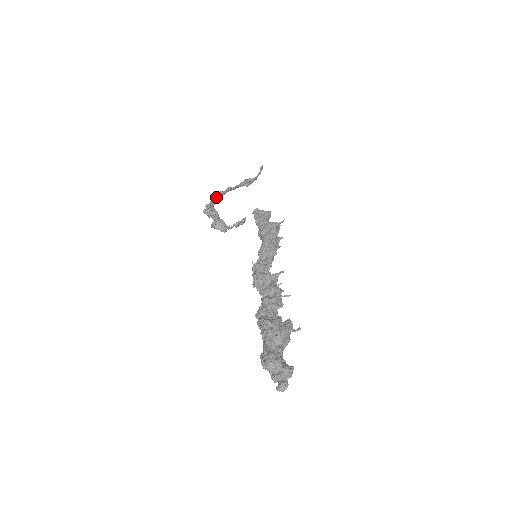
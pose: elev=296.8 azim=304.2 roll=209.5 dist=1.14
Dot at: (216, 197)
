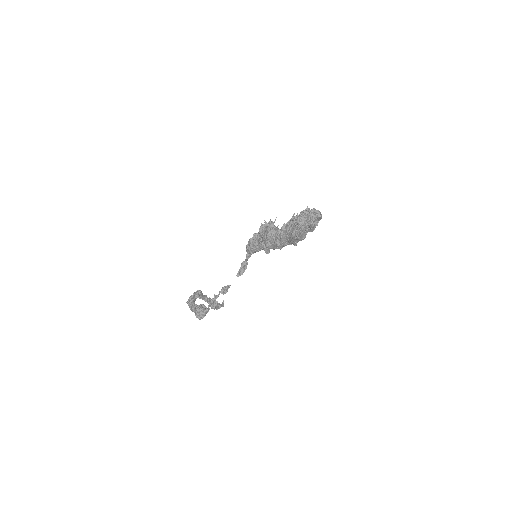
Dot at: (198, 292)
